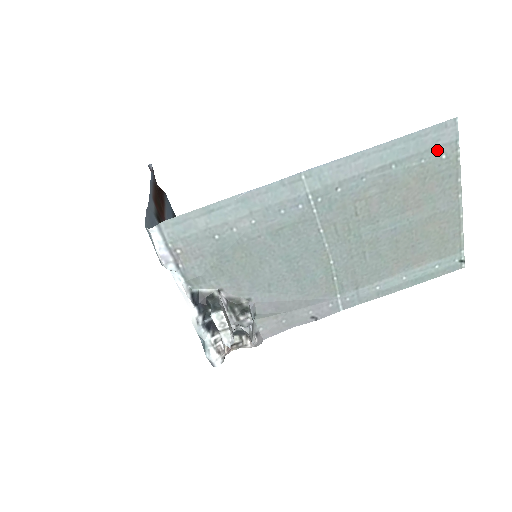
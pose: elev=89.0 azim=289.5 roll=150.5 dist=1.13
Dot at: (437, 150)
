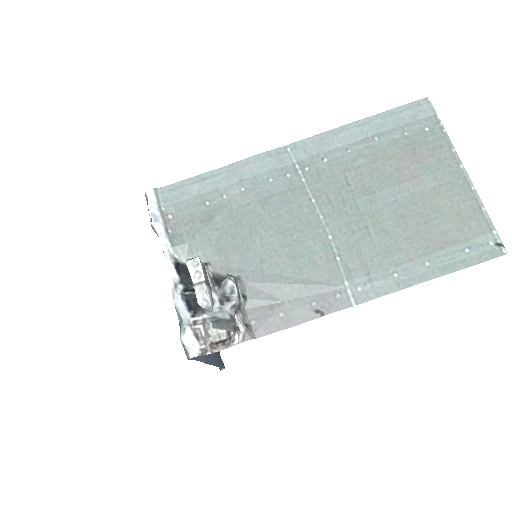
Dot at: (418, 124)
